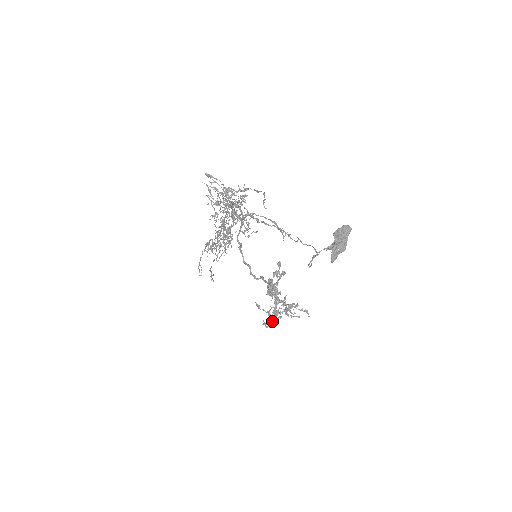
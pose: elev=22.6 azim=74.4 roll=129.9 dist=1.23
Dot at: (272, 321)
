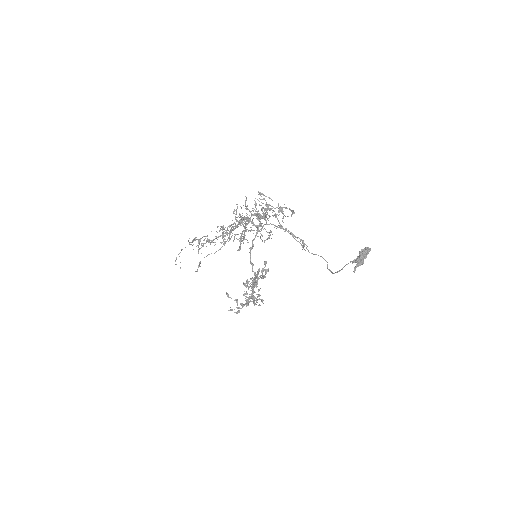
Dot at: (241, 308)
